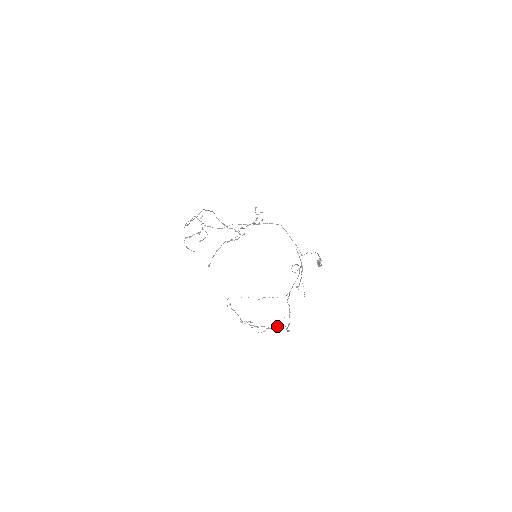
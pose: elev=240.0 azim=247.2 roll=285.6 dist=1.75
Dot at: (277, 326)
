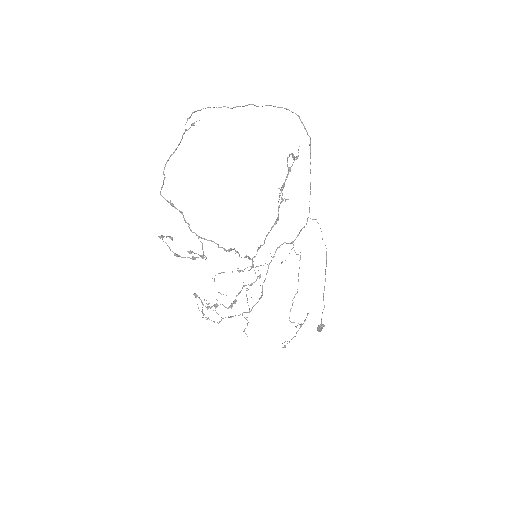
Dot at: occluded
